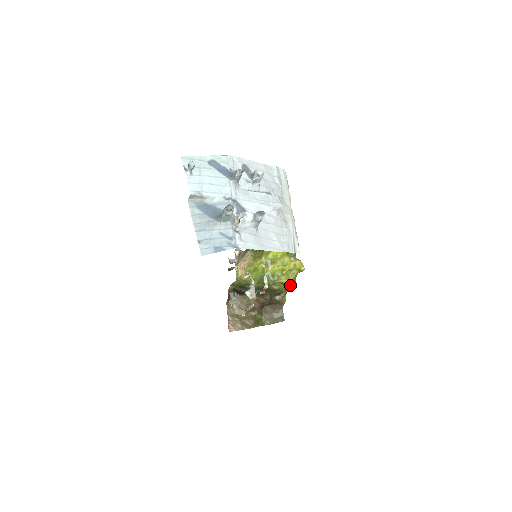
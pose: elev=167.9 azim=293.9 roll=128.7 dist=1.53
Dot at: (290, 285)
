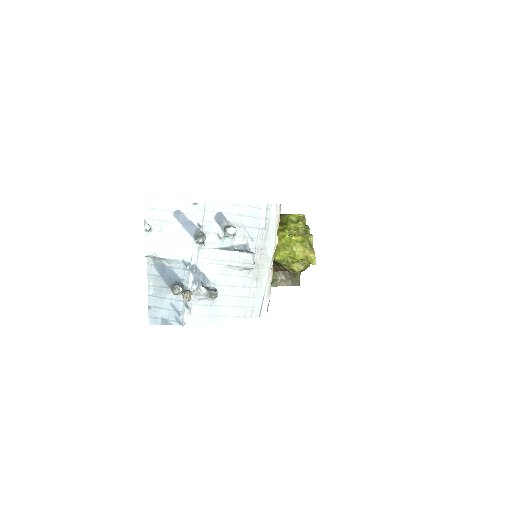
Dot at: occluded
